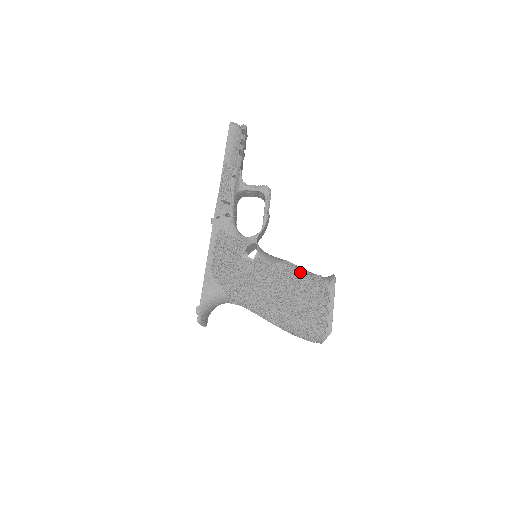
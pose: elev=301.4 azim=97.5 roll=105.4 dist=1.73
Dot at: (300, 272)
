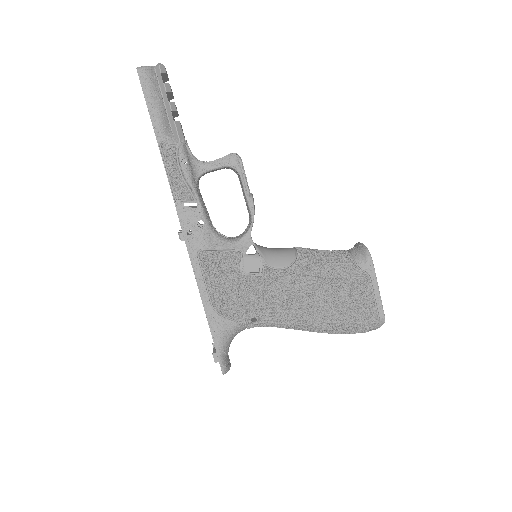
Dot at: (324, 262)
